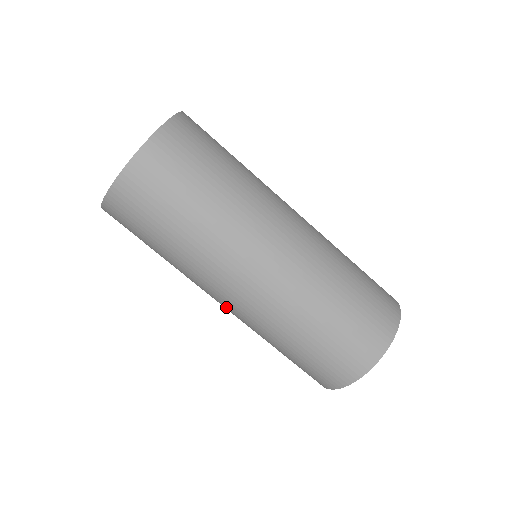
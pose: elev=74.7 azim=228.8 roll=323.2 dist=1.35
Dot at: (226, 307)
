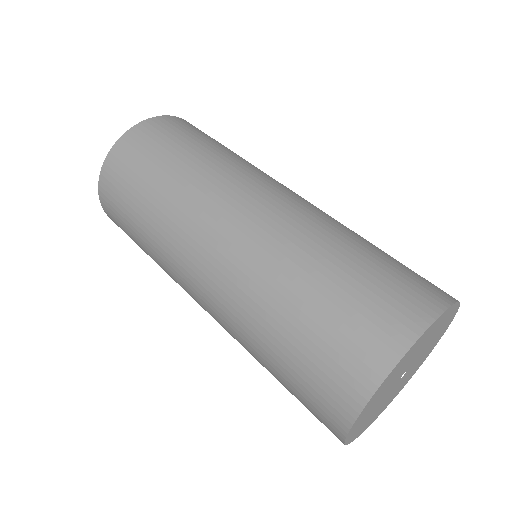
Dot at: (205, 308)
